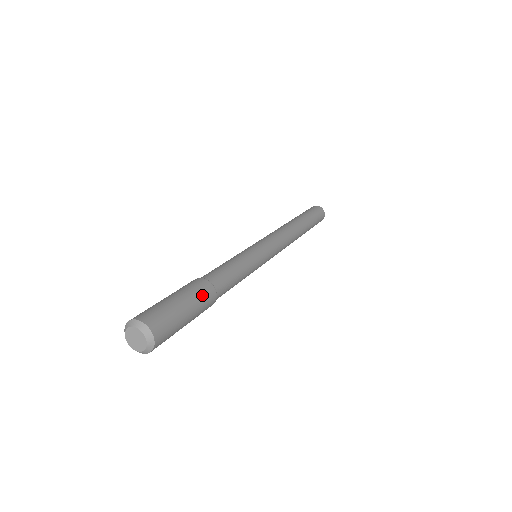
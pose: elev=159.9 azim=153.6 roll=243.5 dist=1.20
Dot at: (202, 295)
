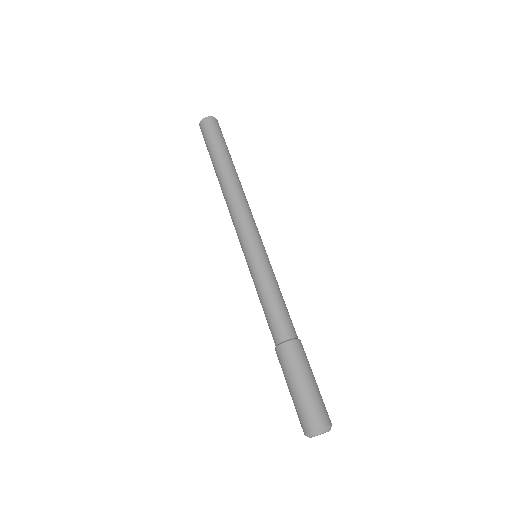
Dot at: occluded
